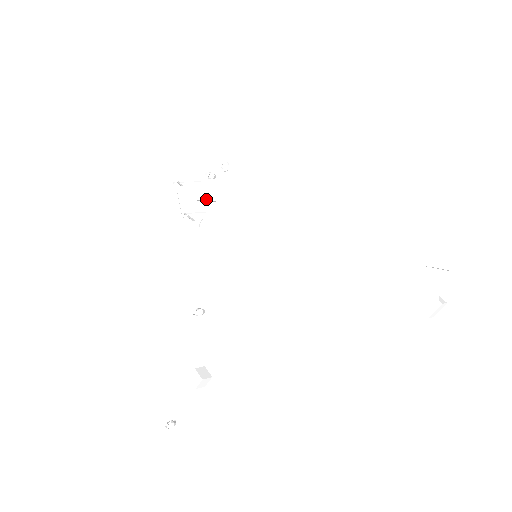
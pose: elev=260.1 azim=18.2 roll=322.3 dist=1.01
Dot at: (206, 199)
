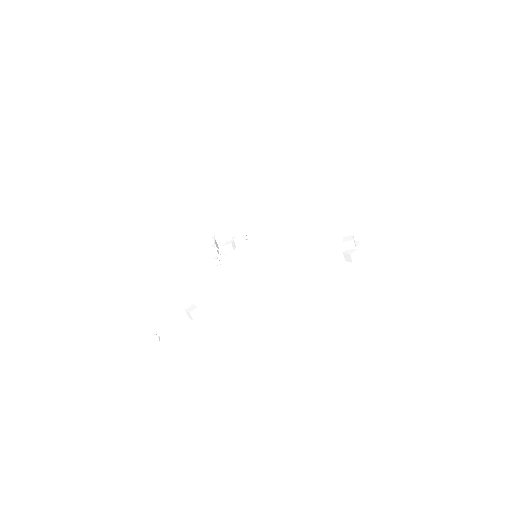
Dot at: (230, 244)
